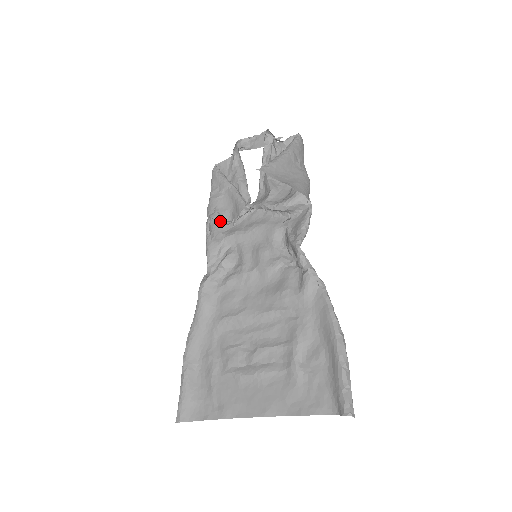
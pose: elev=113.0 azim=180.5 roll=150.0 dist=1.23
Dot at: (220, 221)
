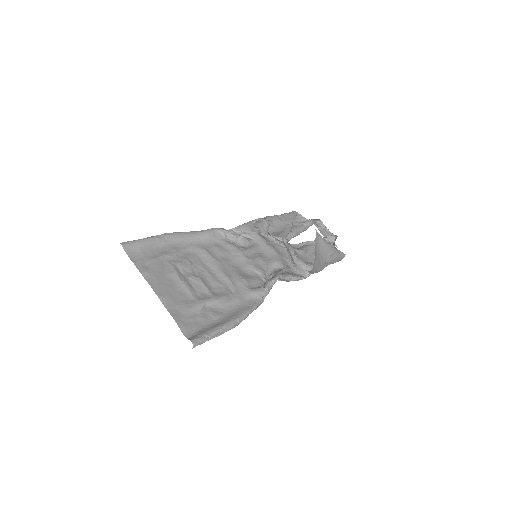
Dot at: (266, 226)
